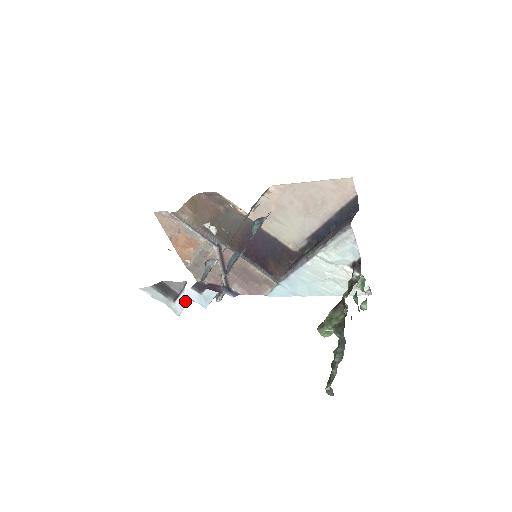
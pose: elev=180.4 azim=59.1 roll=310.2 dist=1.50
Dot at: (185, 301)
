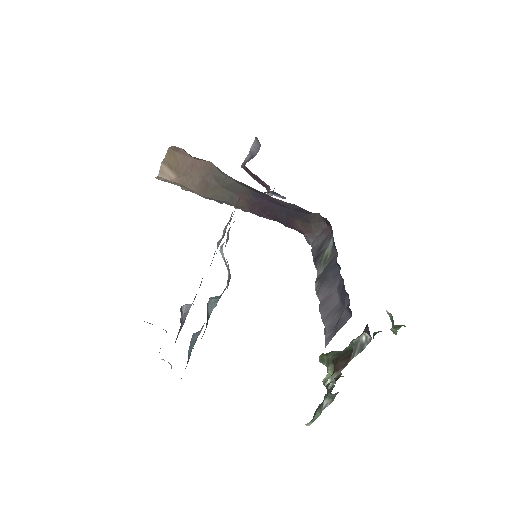
Dot at: occluded
